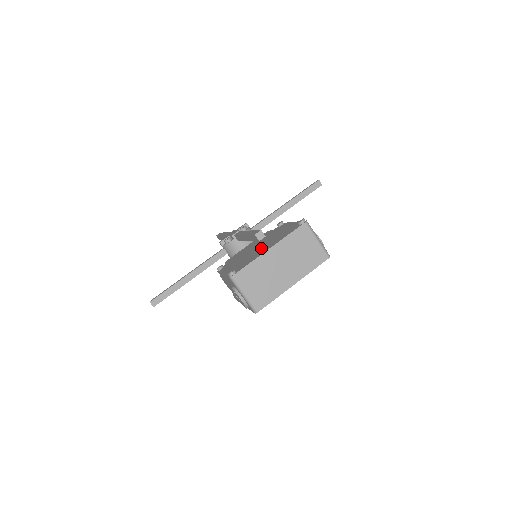
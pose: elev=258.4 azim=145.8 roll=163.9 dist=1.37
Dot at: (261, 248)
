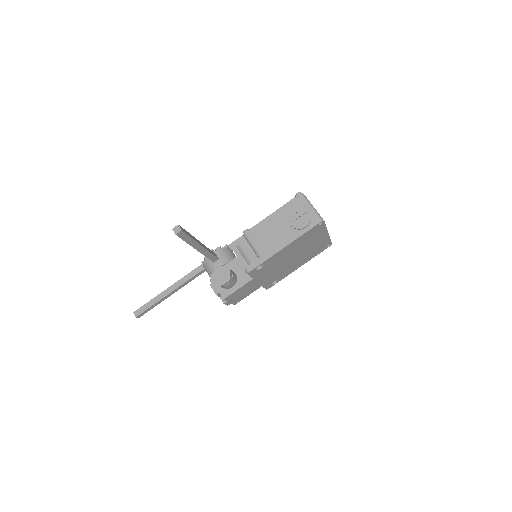
Dot at: occluded
